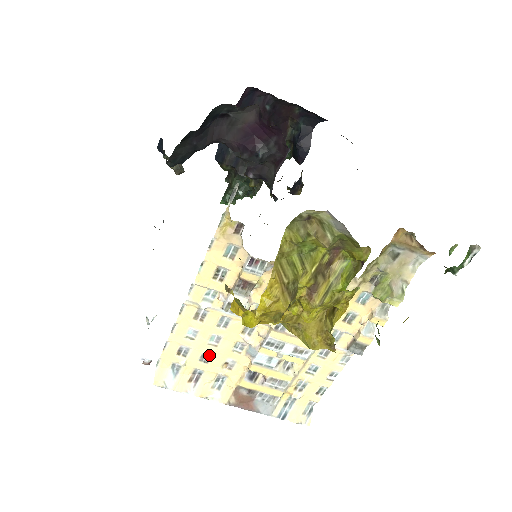
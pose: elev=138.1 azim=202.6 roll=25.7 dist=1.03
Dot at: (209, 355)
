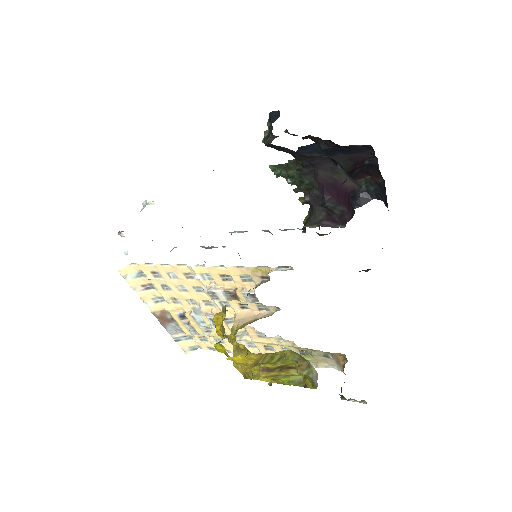
Dot at: (170, 288)
